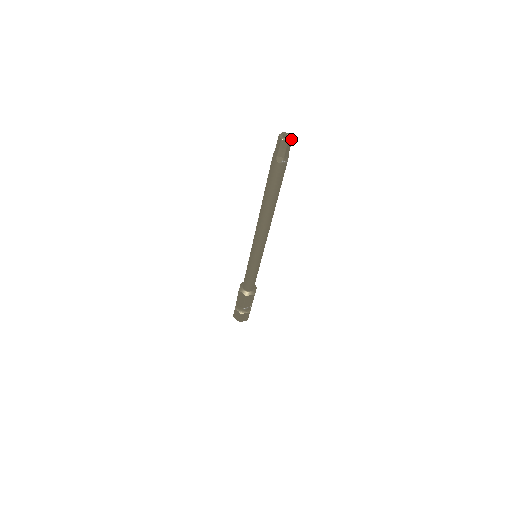
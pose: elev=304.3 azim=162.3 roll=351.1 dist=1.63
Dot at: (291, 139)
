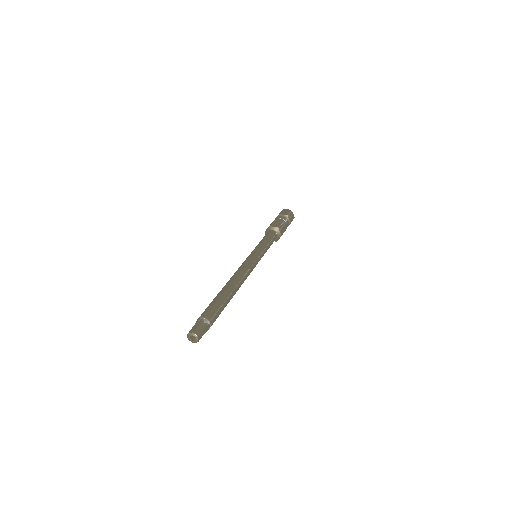
Dot at: (198, 338)
